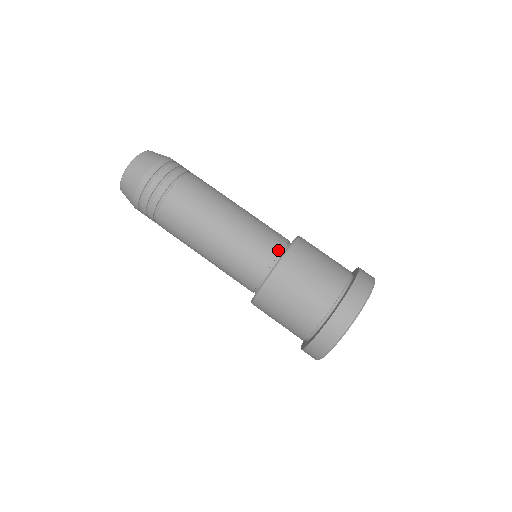
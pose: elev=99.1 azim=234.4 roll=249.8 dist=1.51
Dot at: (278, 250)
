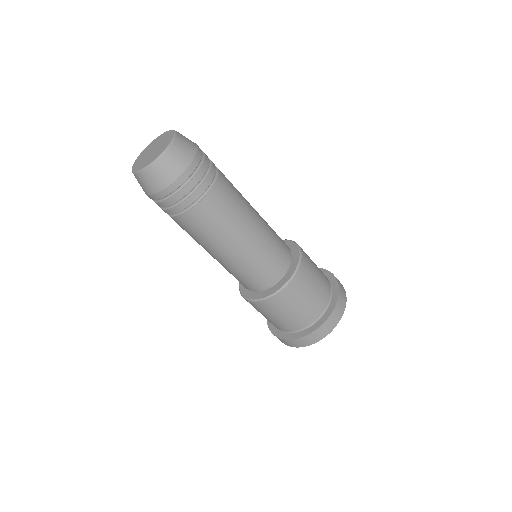
Dot at: (276, 279)
